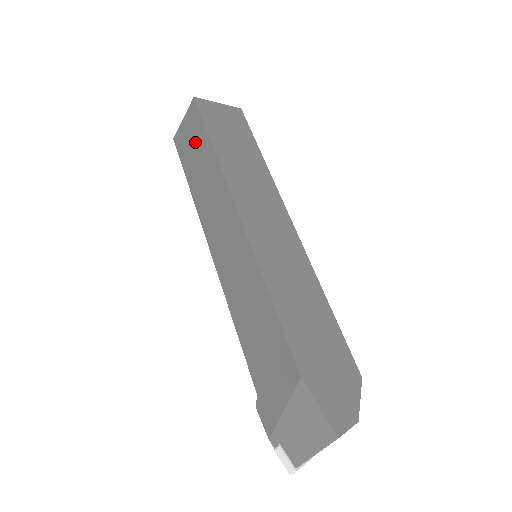
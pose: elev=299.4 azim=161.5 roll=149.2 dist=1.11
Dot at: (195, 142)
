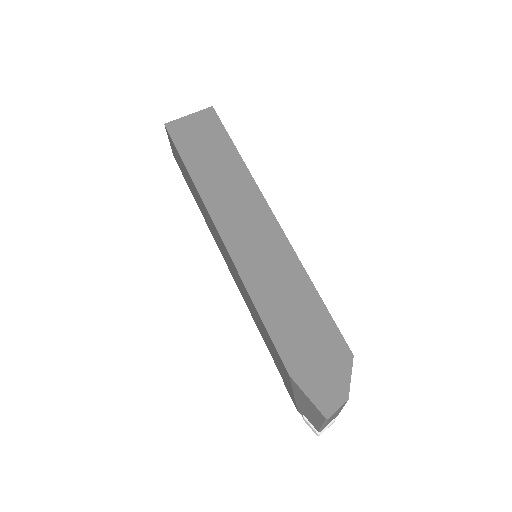
Dot at: (181, 165)
